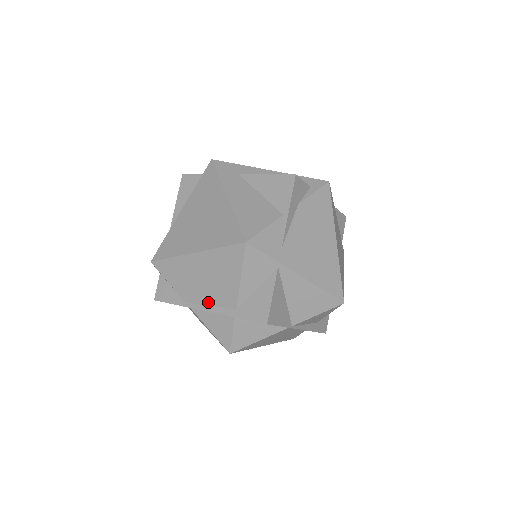
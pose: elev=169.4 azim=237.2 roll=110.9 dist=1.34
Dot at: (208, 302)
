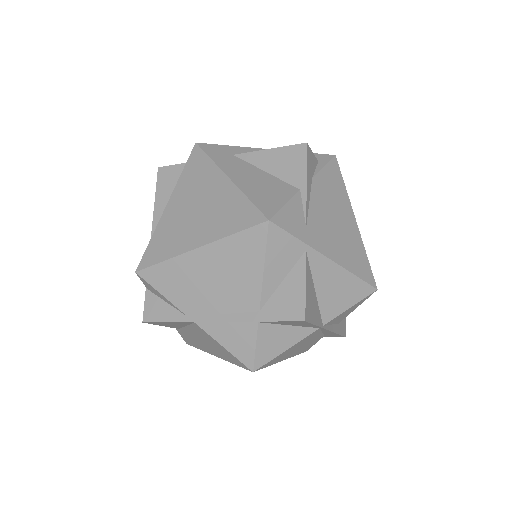
Dot at: (219, 310)
